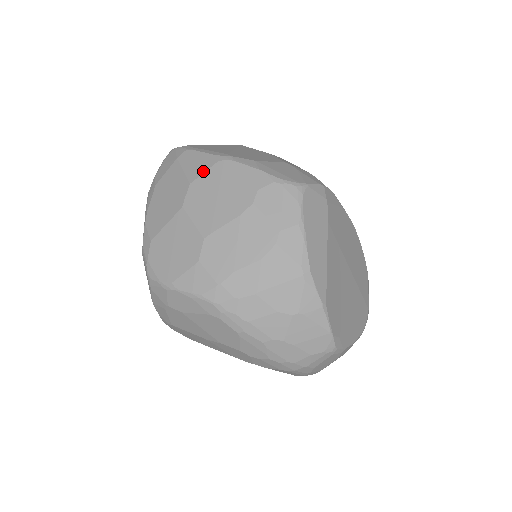
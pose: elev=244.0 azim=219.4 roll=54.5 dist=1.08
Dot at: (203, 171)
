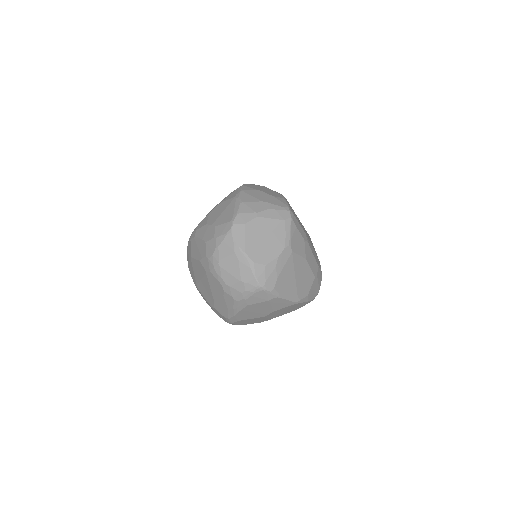
Dot at: (283, 308)
